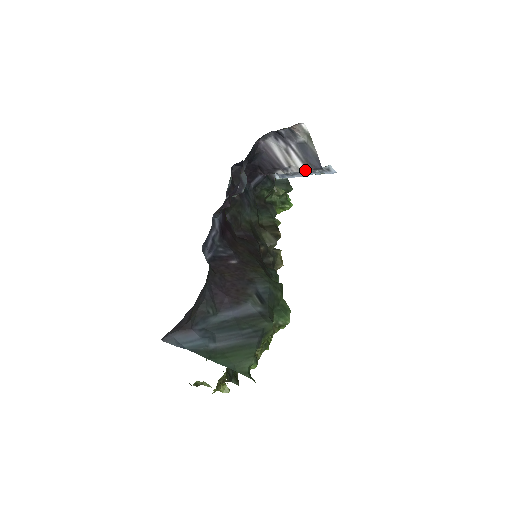
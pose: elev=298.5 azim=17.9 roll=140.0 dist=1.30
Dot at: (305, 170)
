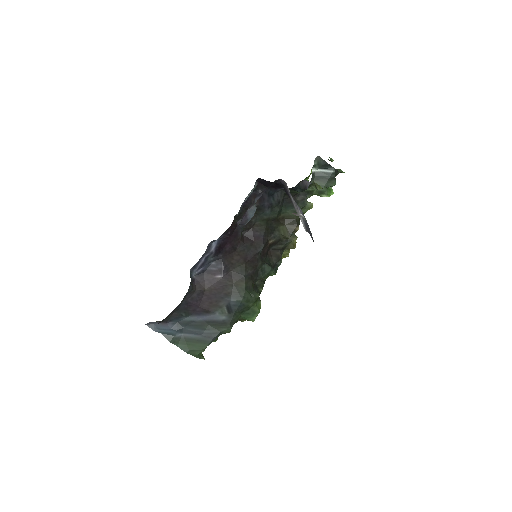
Dot at: (306, 230)
